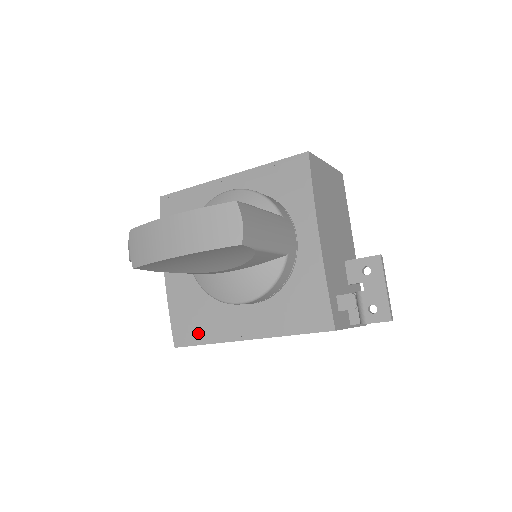
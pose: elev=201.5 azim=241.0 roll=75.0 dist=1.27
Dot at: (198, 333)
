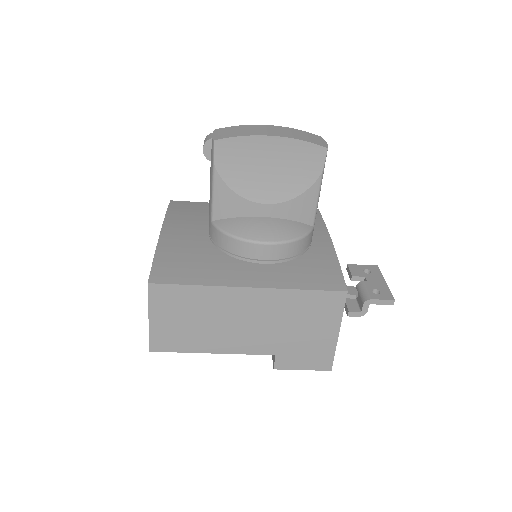
Dot at: (187, 275)
